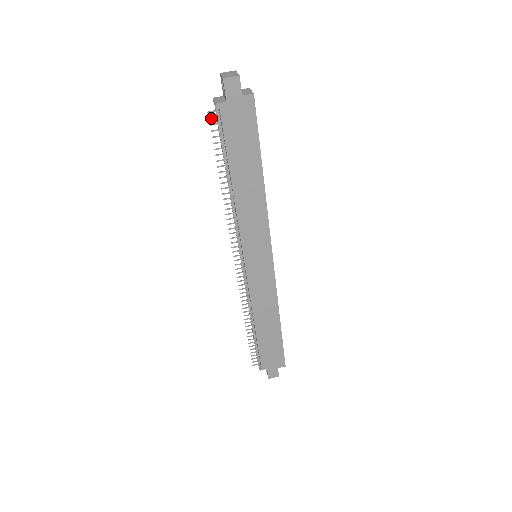
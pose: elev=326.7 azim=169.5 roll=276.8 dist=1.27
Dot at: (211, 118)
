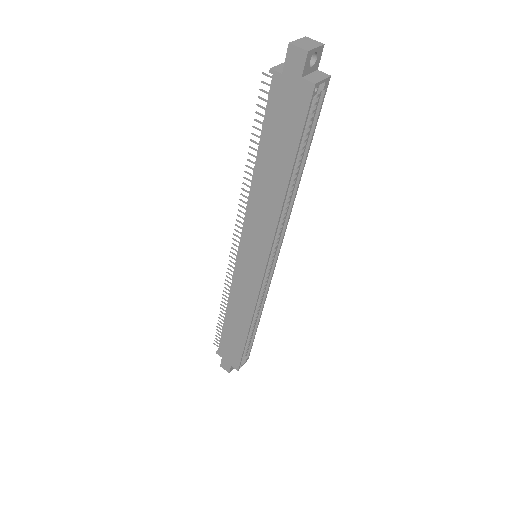
Dot at: (264, 82)
